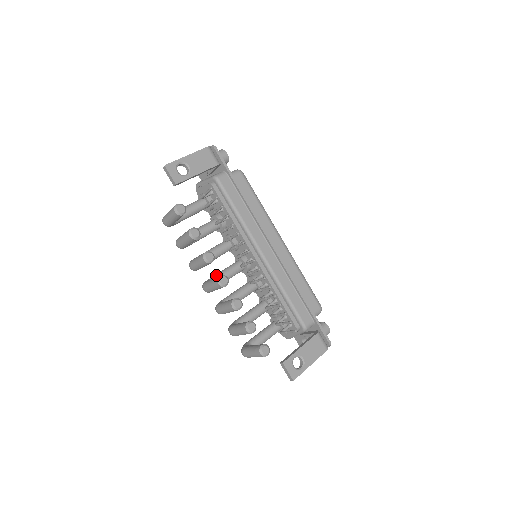
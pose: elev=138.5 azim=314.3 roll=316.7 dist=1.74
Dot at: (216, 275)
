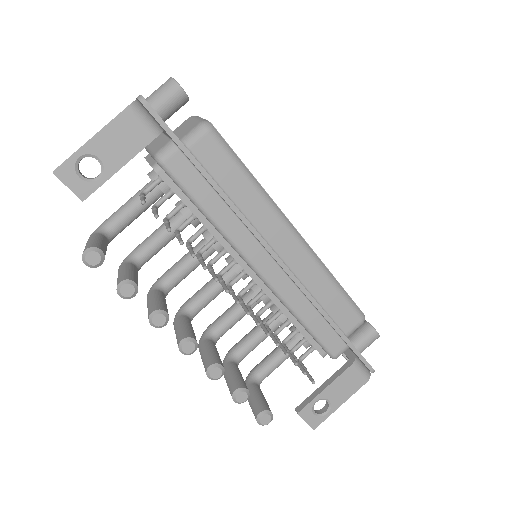
Dot at: (194, 298)
